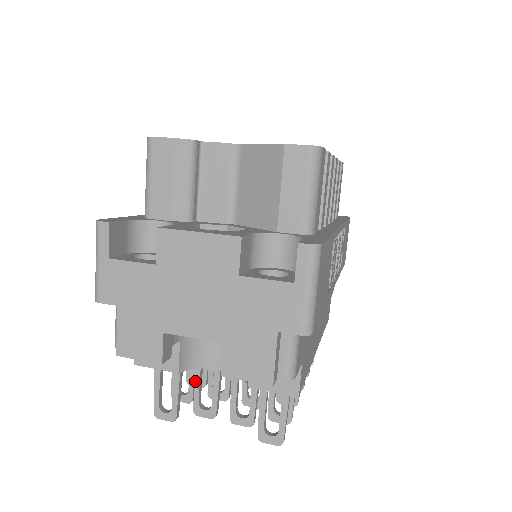
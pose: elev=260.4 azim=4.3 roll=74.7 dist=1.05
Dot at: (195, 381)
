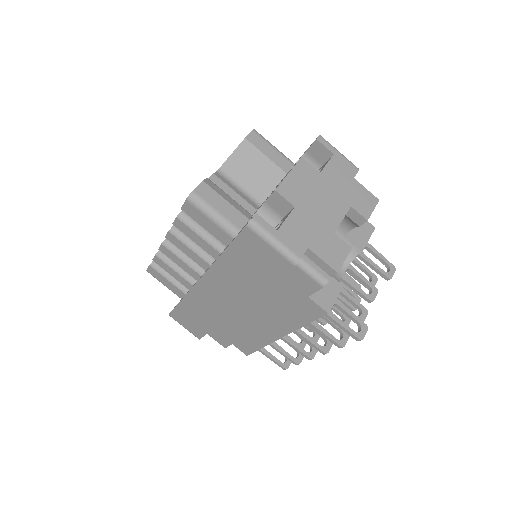
Dot at: occluded
